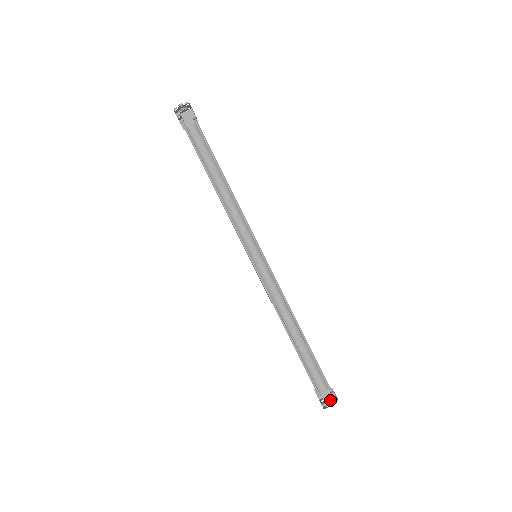
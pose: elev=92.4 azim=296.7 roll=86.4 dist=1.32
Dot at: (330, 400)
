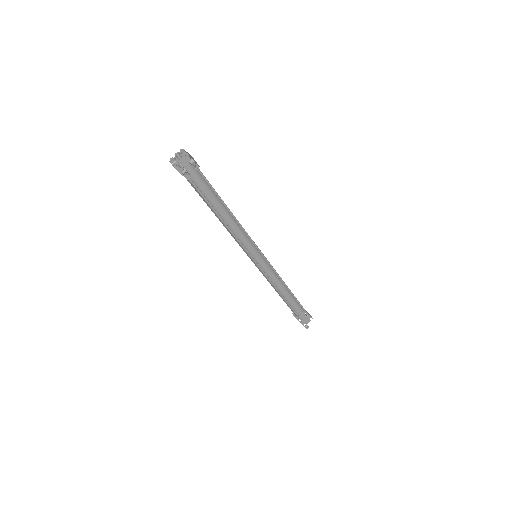
Dot at: (307, 319)
